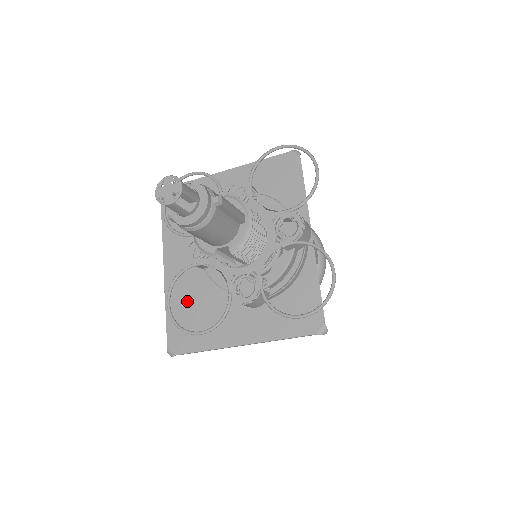
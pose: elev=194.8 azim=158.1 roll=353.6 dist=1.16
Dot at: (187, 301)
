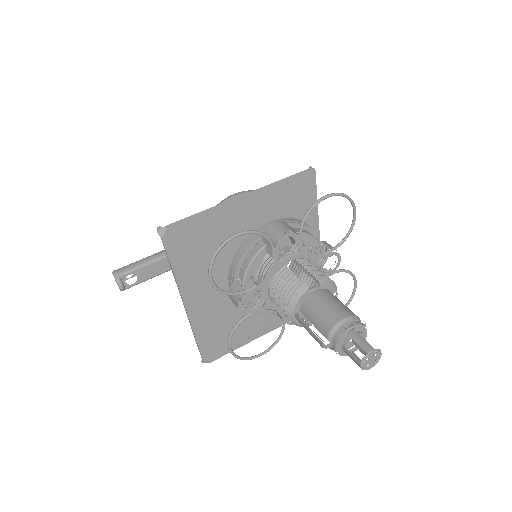
Dot at: (216, 323)
